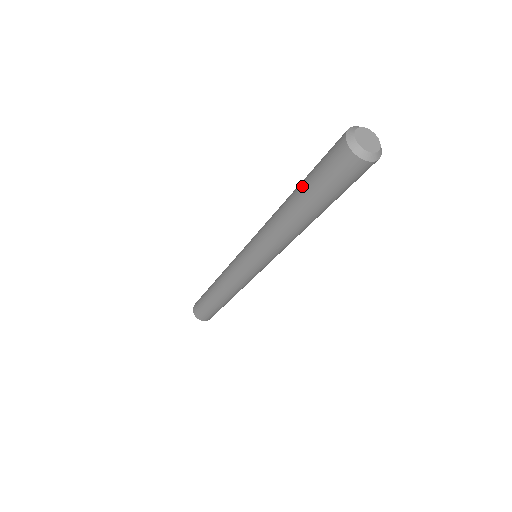
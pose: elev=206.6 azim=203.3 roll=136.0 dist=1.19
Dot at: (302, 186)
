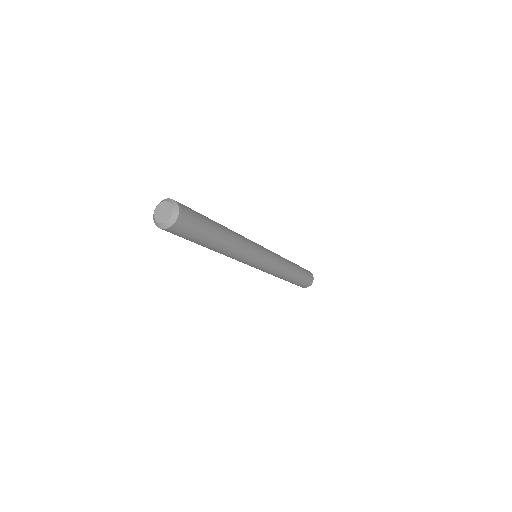
Dot at: occluded
